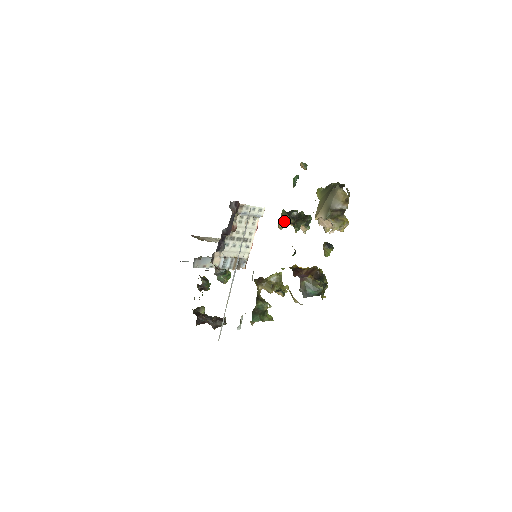
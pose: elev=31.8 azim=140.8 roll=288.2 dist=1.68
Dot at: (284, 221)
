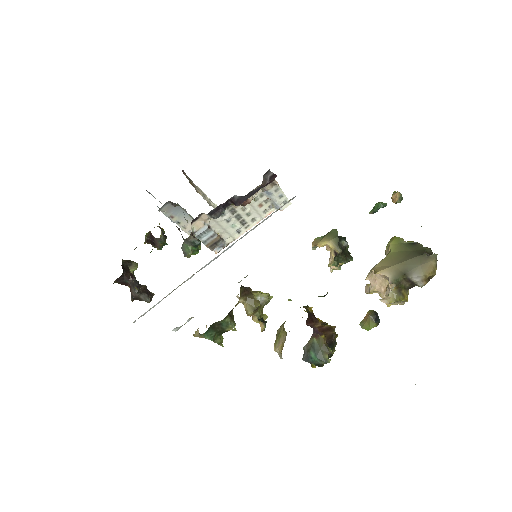
Dot at: (329, 244)
